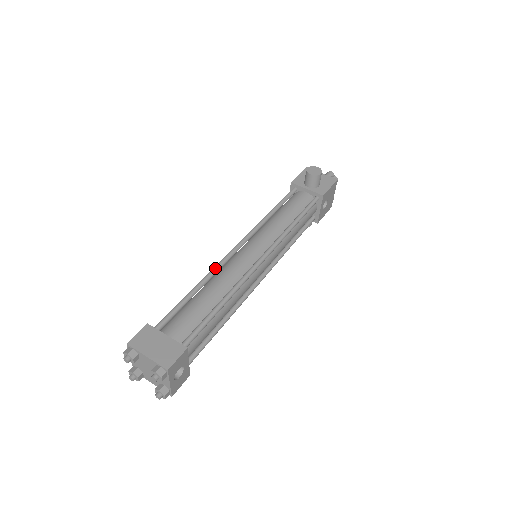
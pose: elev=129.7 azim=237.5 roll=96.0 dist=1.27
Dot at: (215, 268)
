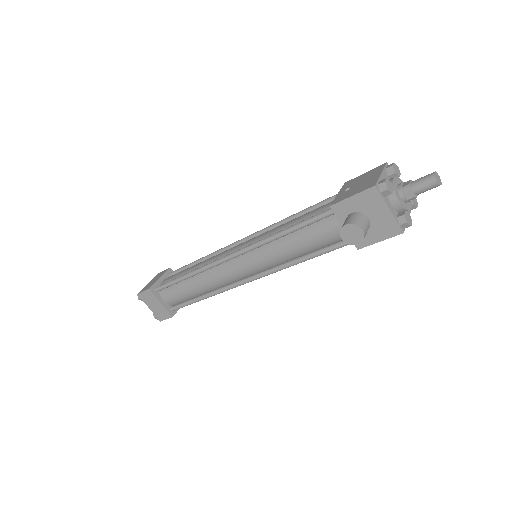
Dot at: (204, 269)
